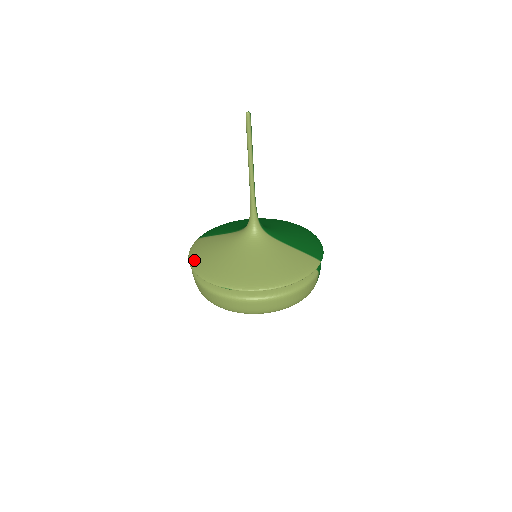
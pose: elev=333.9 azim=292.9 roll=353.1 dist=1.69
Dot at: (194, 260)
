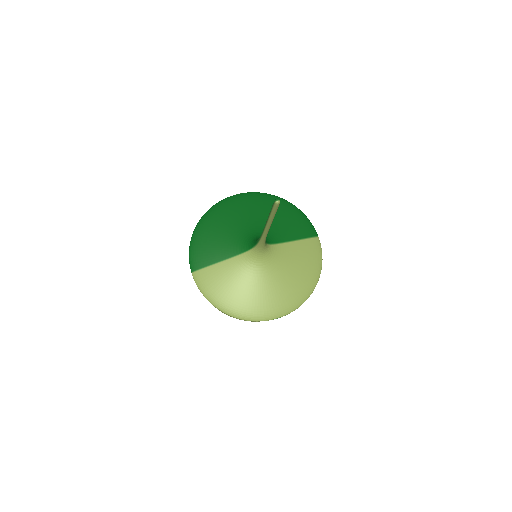
Dot at: (223, 306)
